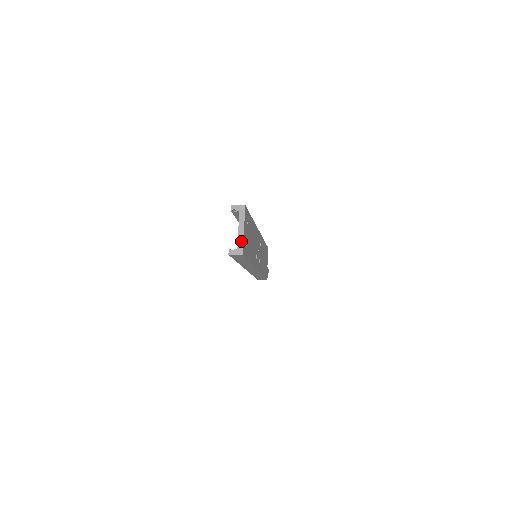
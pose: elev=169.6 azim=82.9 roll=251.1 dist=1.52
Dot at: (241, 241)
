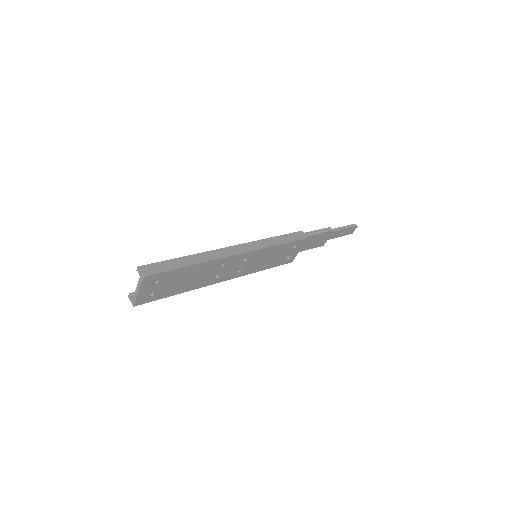
Dot at: (135, 297)
